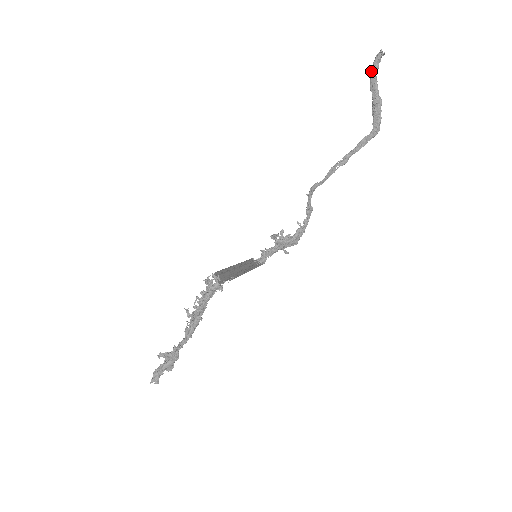
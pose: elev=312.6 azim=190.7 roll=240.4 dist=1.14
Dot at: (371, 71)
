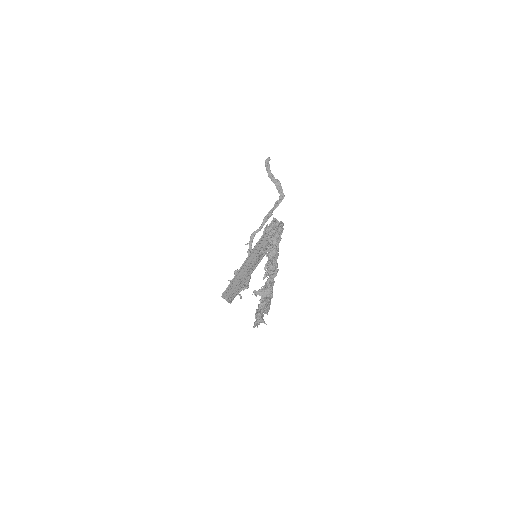
Dot at: (267, 166)
